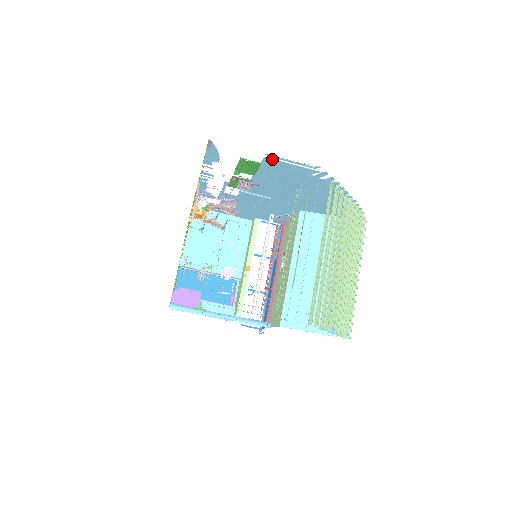
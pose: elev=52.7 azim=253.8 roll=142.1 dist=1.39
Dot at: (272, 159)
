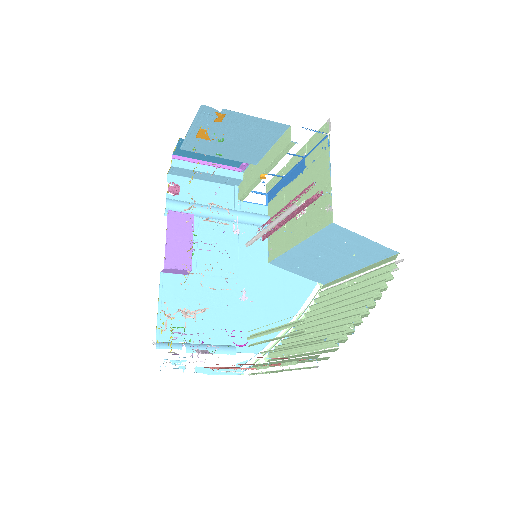
Dot at: occluded
